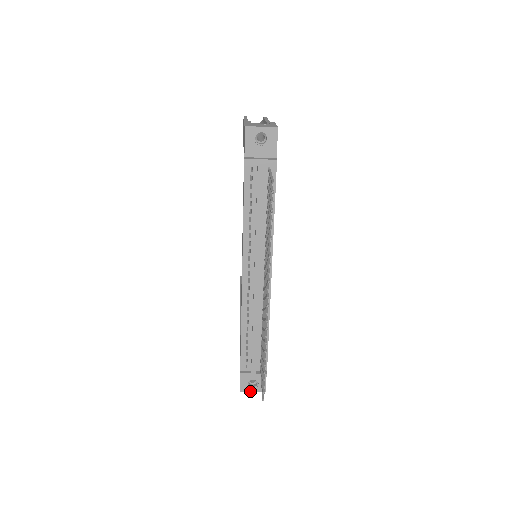
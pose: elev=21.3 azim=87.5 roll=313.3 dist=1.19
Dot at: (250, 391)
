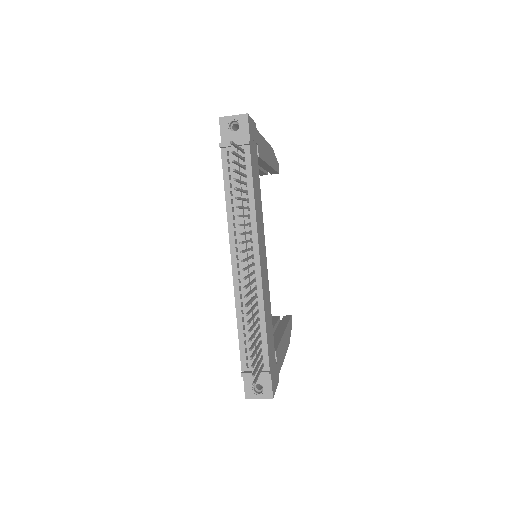
Dot at: (256, 398)
